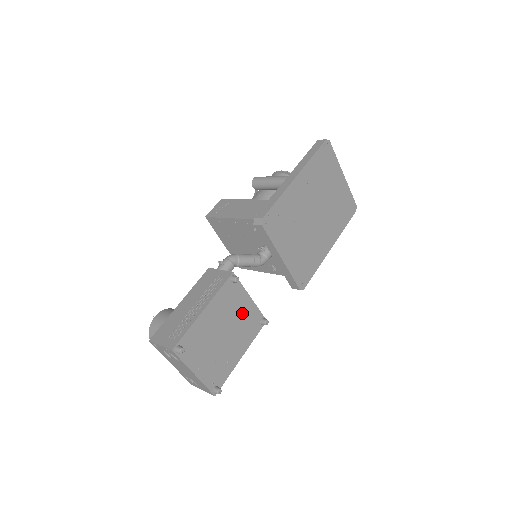
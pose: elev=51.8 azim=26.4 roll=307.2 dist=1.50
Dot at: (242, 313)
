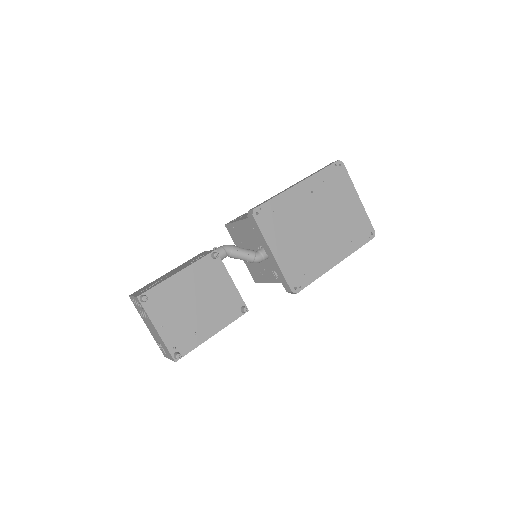
Dot at: (220, 292)
